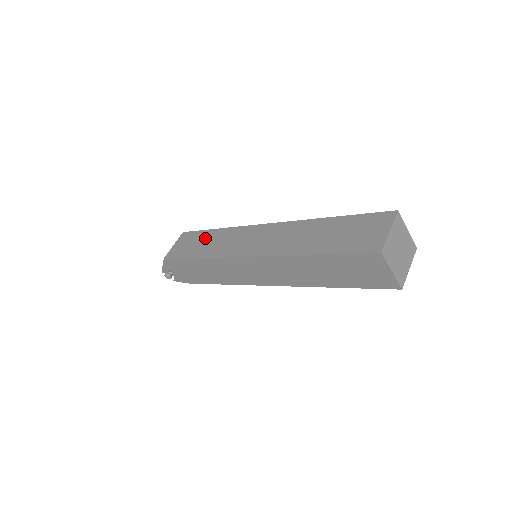
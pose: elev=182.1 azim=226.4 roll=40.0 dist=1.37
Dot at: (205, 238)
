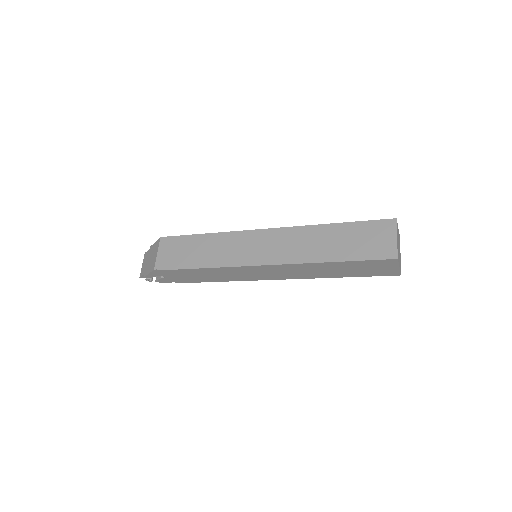
Dot at: (197, 245)
